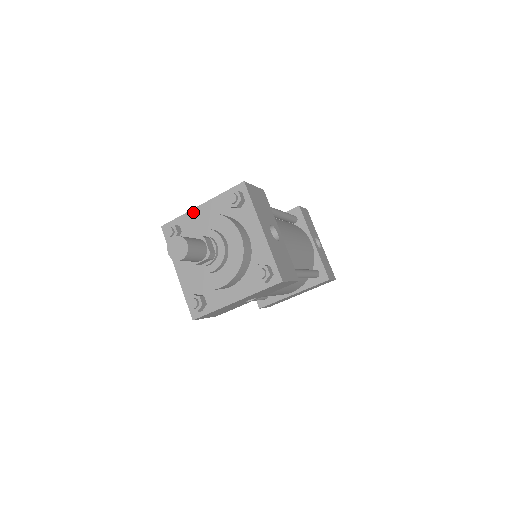
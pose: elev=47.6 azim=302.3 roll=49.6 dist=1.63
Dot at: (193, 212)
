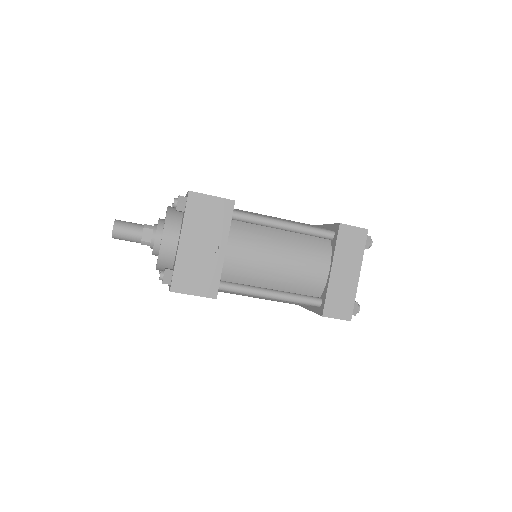
Dot at: occluded
